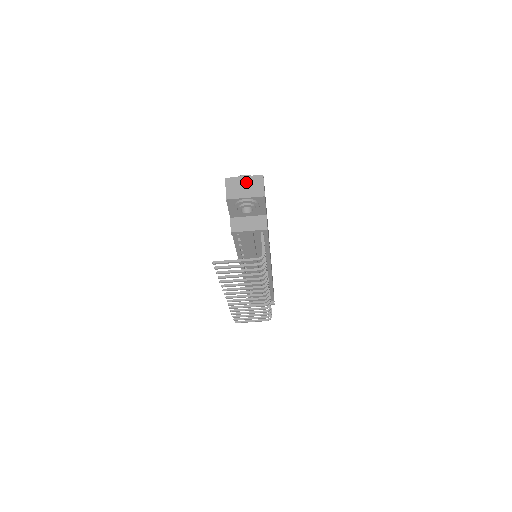
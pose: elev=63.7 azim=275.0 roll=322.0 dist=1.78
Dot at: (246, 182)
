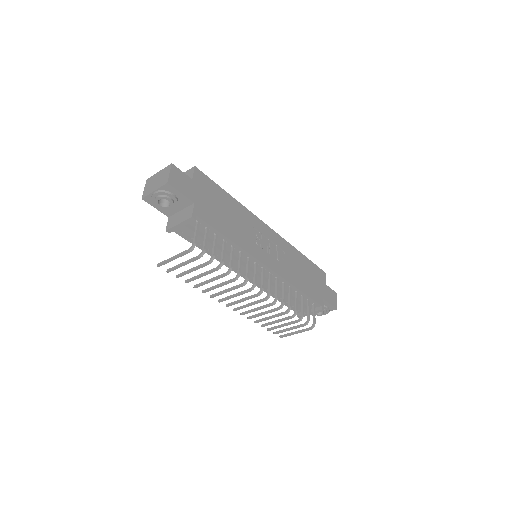
Dot at: (158, 176)
